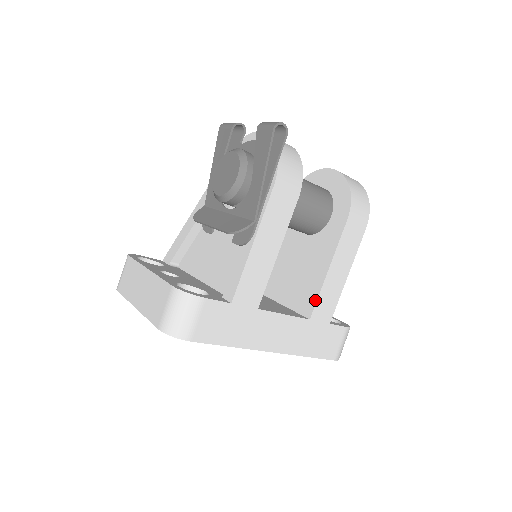
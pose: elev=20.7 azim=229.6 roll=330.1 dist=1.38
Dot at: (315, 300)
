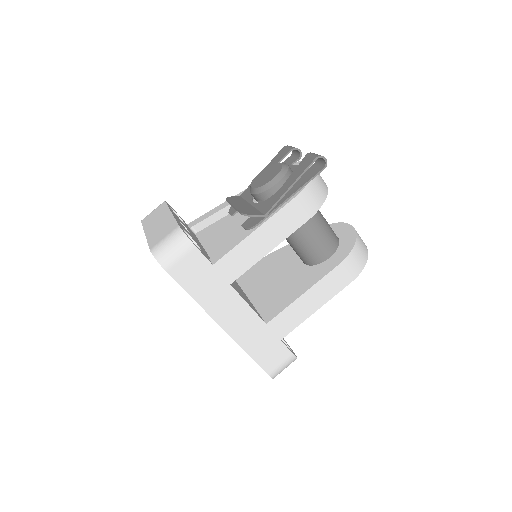
Dot at: (279, 312)
